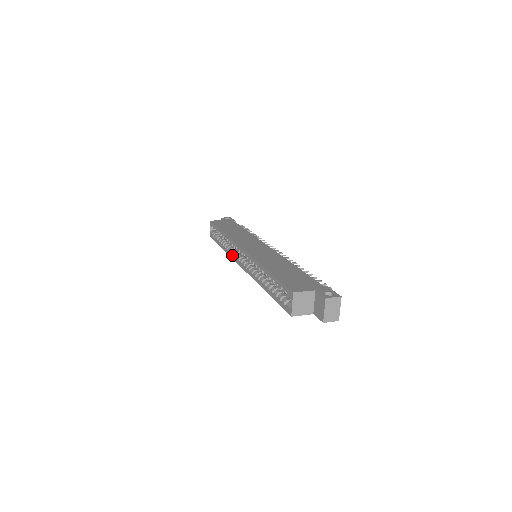
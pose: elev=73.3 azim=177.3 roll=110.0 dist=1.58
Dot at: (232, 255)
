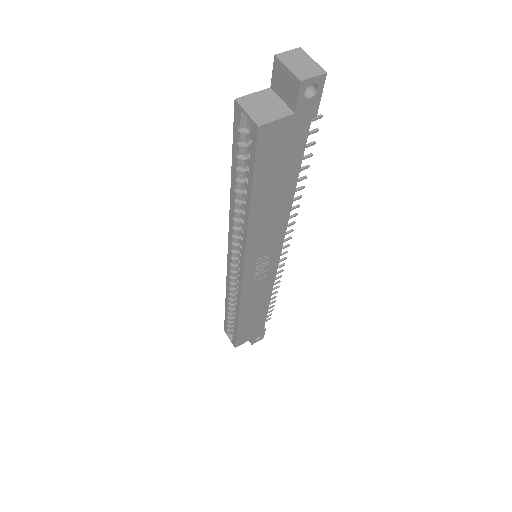
Dot at: (237, 293)
